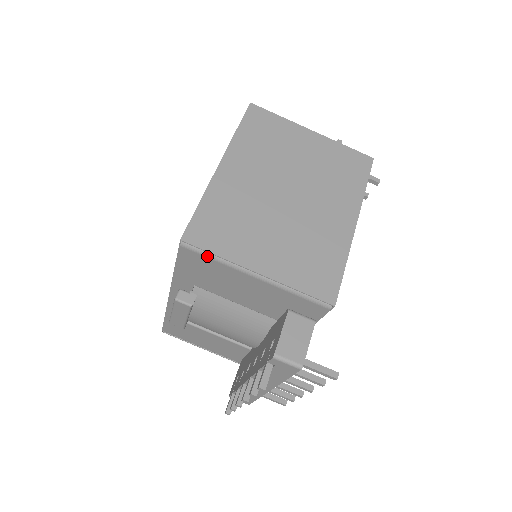
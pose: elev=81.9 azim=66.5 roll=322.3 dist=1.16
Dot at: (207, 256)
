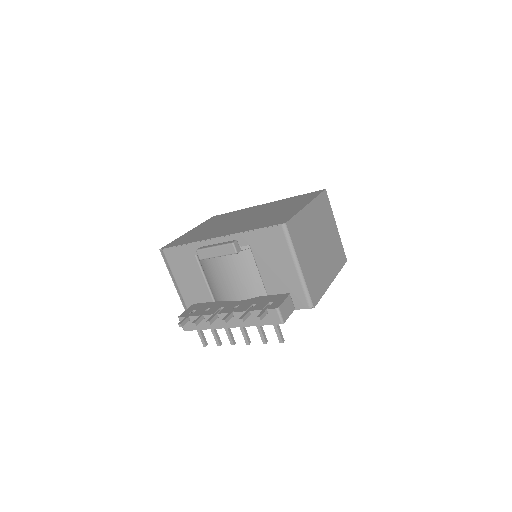
Dot at: (287, 240)
